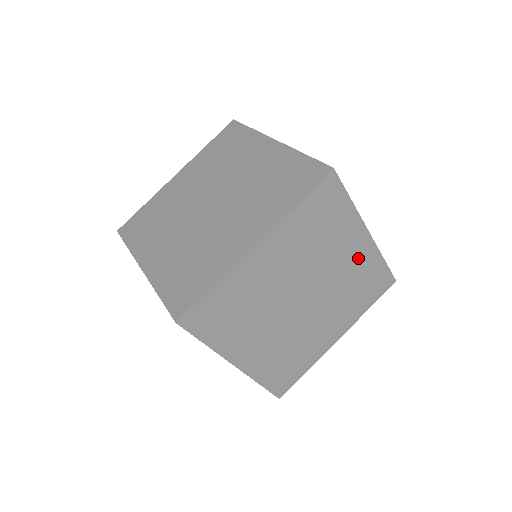
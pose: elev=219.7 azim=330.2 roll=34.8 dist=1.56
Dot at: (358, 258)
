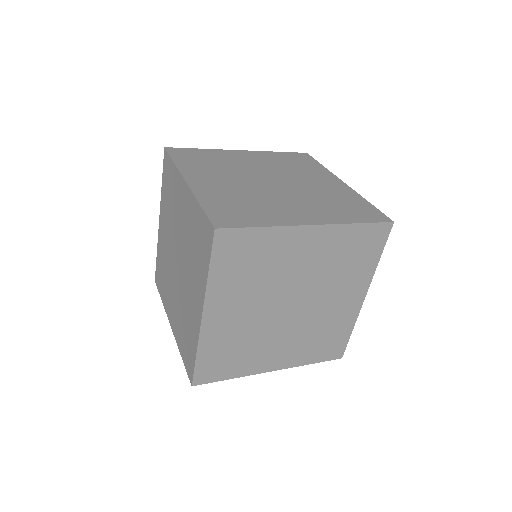
Dot at: (343, 310)
